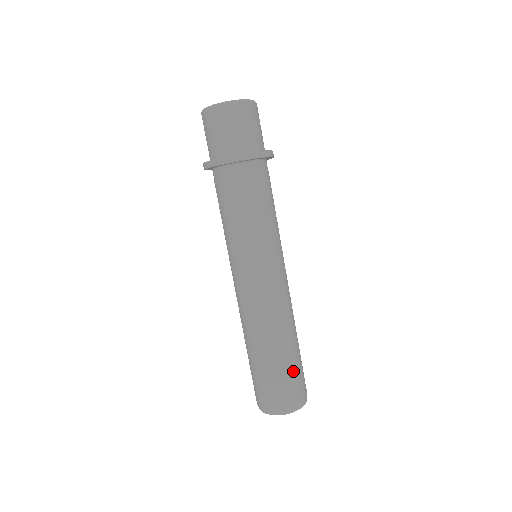
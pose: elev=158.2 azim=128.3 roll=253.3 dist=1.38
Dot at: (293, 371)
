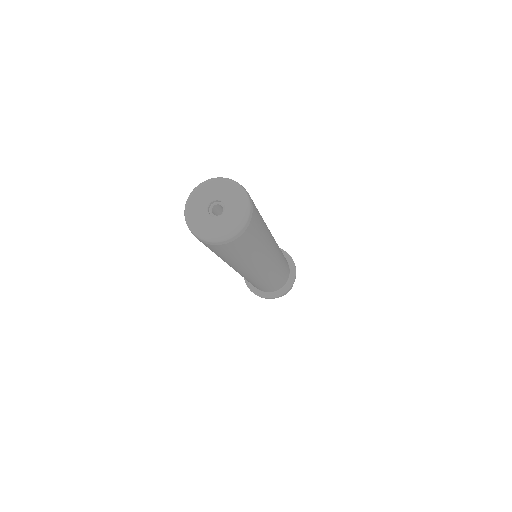
Dot at: occluded
